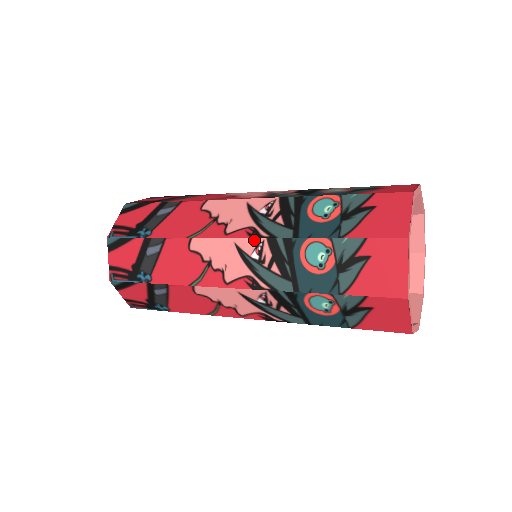
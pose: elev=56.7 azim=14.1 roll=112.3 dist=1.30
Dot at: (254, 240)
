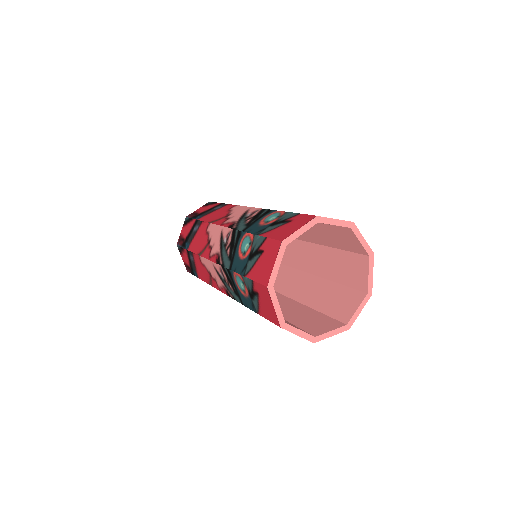
Dot at: (228, 229)
